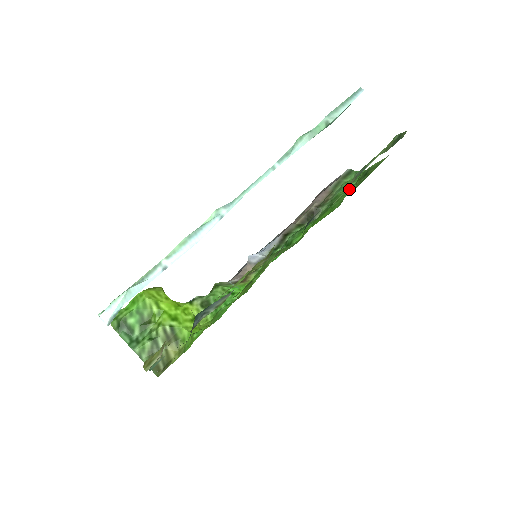
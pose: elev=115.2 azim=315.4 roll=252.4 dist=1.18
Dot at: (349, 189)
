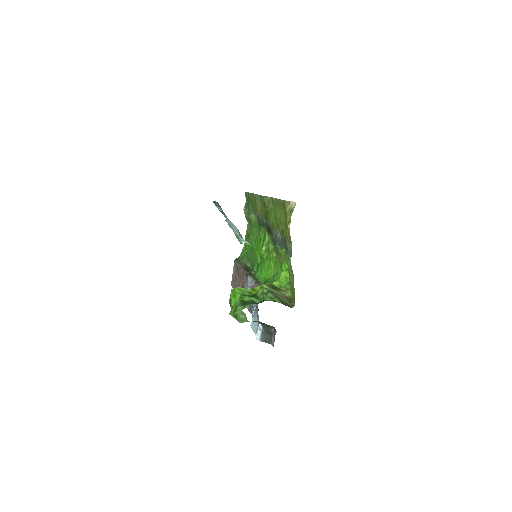
Dot at: (249, 243)
